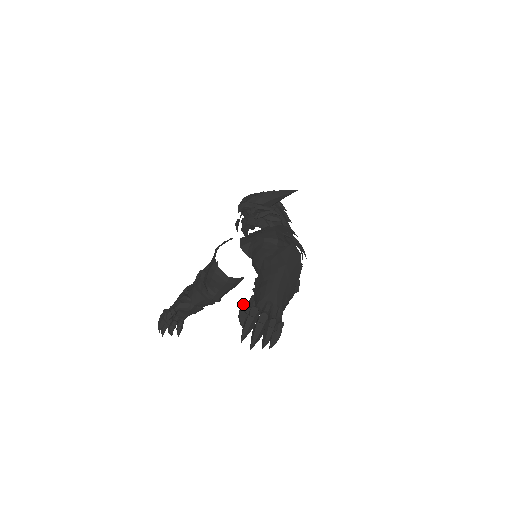
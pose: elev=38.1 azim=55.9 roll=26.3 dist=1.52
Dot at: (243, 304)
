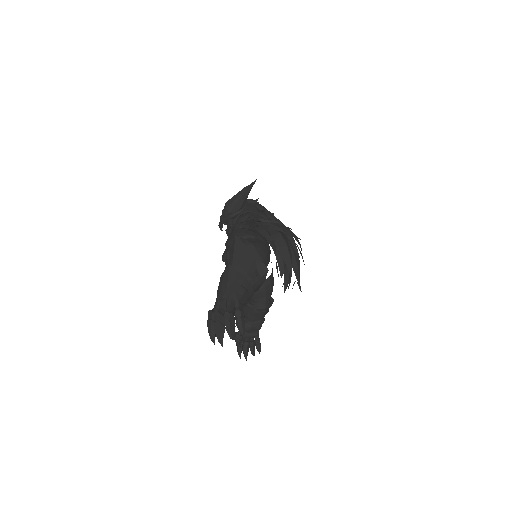
Dot at: occluded
